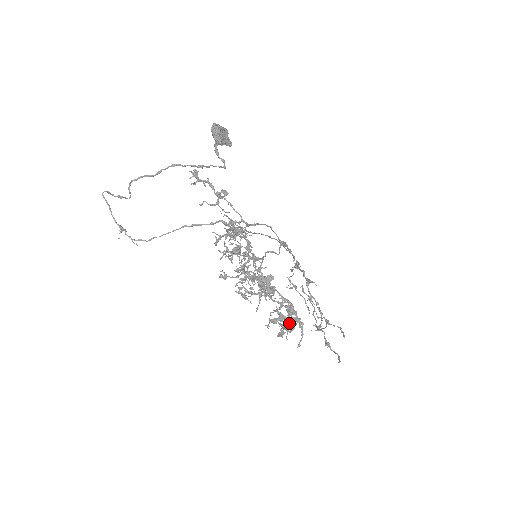
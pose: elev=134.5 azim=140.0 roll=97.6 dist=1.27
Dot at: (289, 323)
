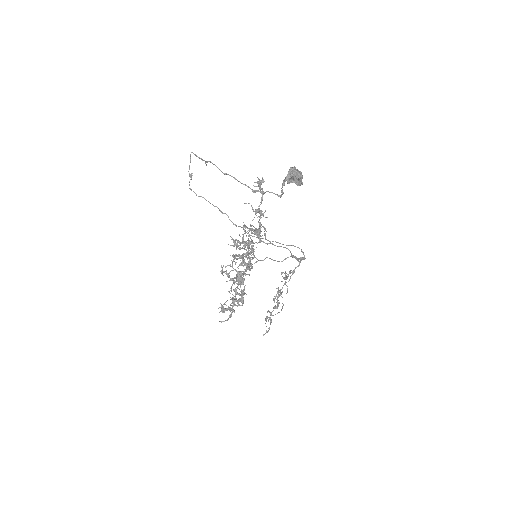
Dot at: (224, 310)
